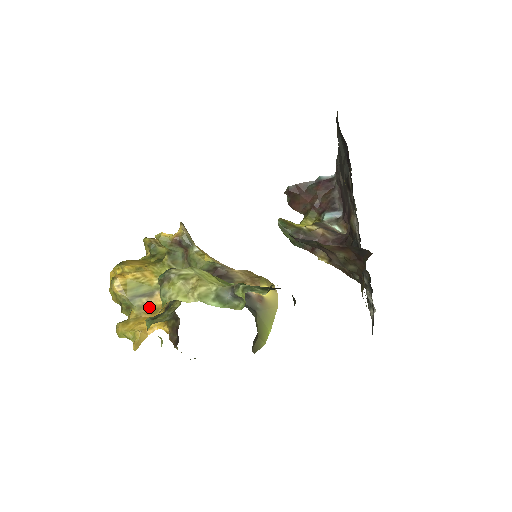
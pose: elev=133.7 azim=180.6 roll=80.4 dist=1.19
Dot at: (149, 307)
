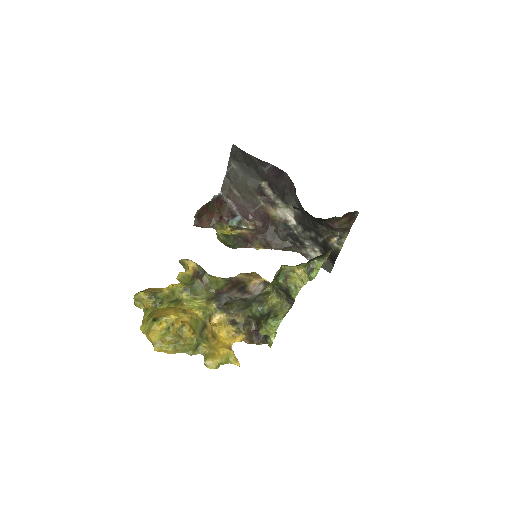
Dot at: (211, 335)
